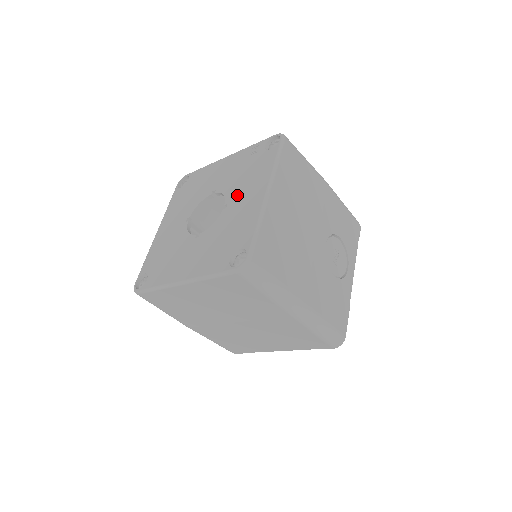
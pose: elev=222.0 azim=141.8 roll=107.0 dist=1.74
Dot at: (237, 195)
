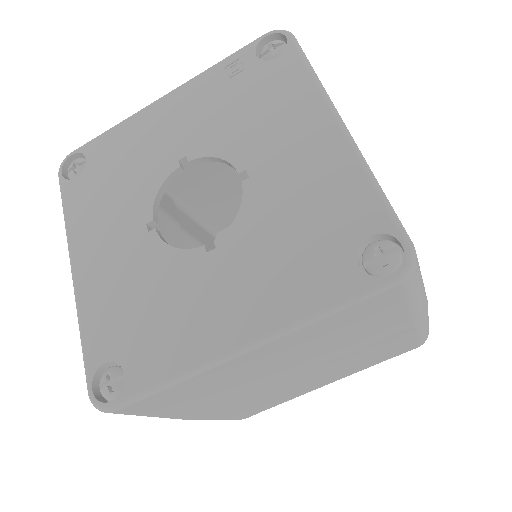
Dot at: (260, 148)
